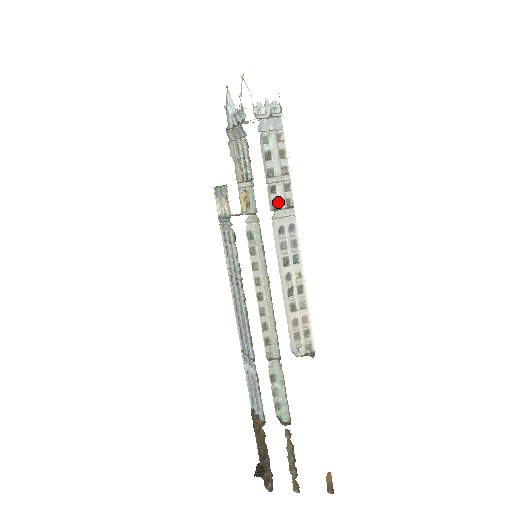
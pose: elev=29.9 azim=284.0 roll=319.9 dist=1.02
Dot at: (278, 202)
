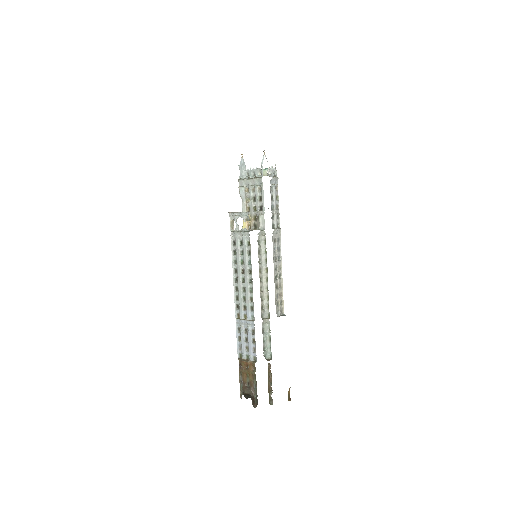
Dot at: (274, 225)
